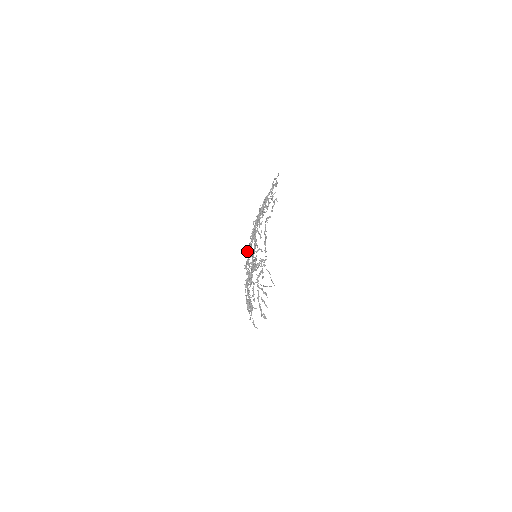
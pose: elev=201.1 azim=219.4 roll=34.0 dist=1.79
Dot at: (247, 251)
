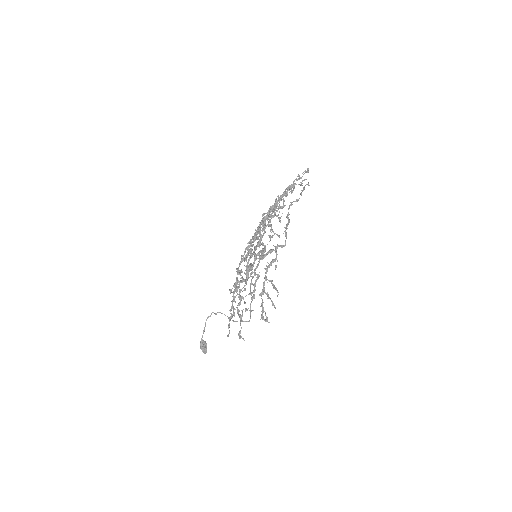
Dot at: (245, 248)
